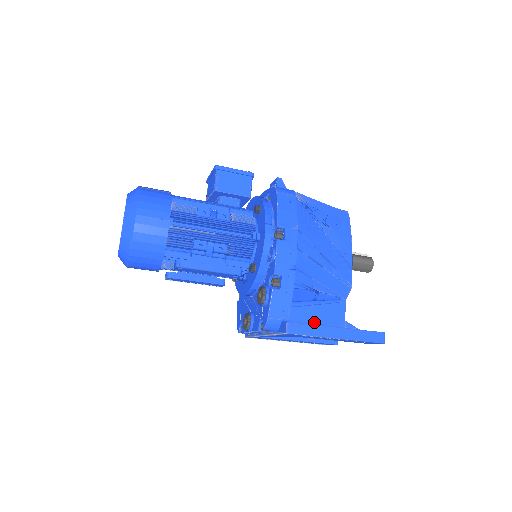
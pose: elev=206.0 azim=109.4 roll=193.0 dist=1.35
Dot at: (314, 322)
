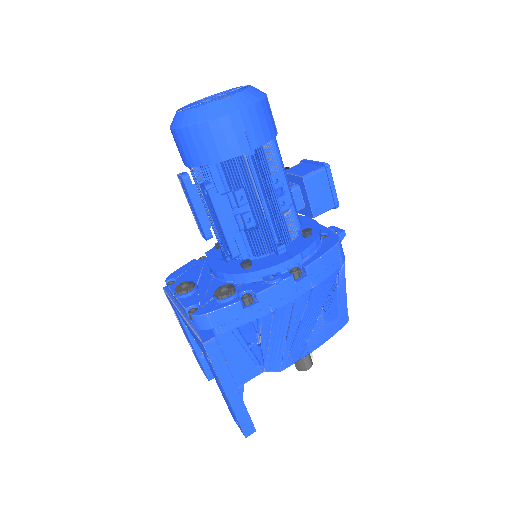
Dot at: (226, 357)
